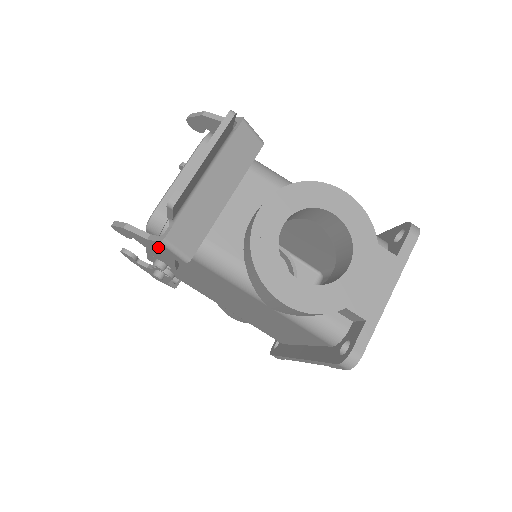
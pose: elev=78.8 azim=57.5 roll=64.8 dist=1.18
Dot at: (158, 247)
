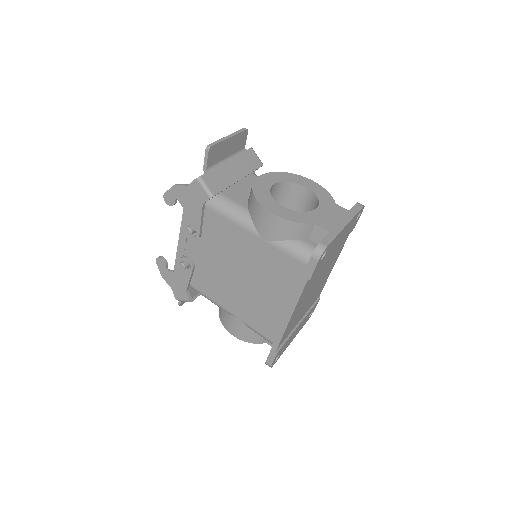
Dot at: (194, 192)
